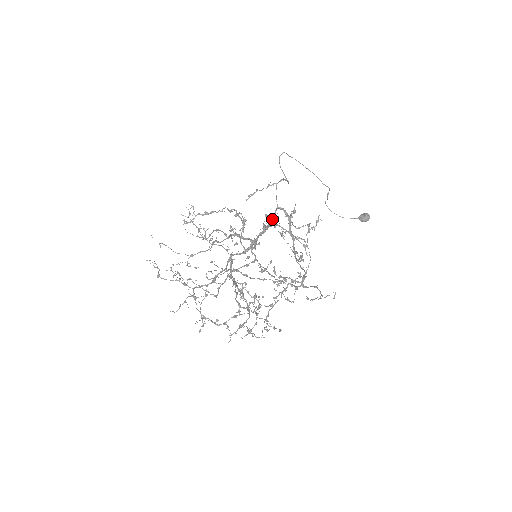
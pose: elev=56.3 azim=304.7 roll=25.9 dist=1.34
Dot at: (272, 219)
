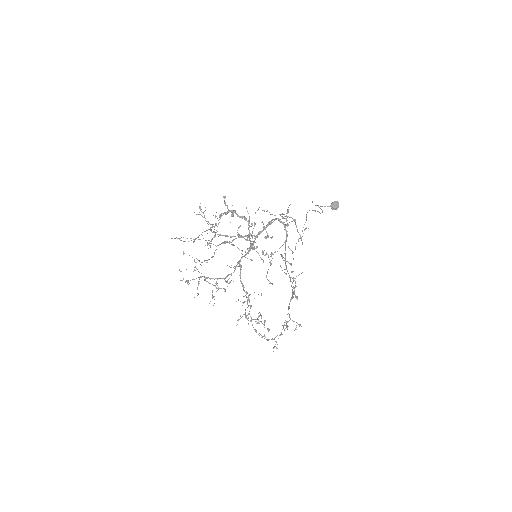
Dot at: (271, 223)
